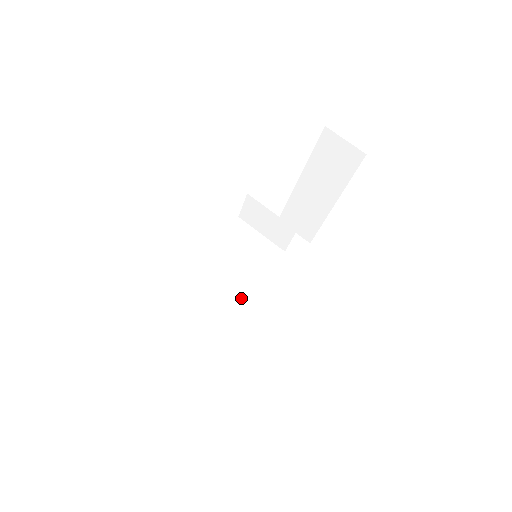
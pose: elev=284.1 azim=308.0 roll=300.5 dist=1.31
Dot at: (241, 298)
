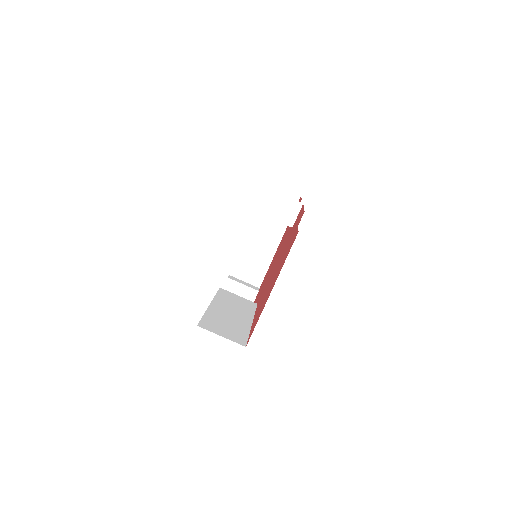
Dot at: (245, 301)
